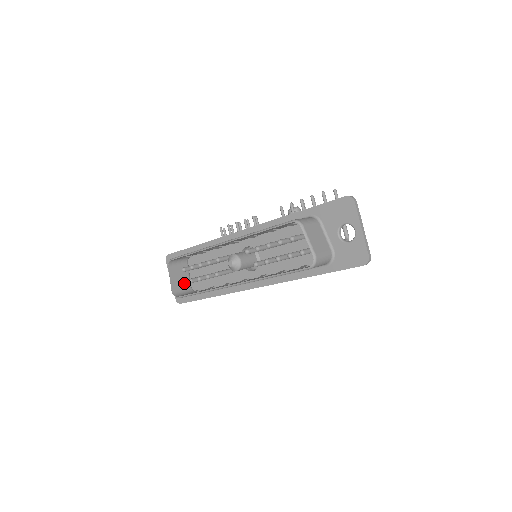
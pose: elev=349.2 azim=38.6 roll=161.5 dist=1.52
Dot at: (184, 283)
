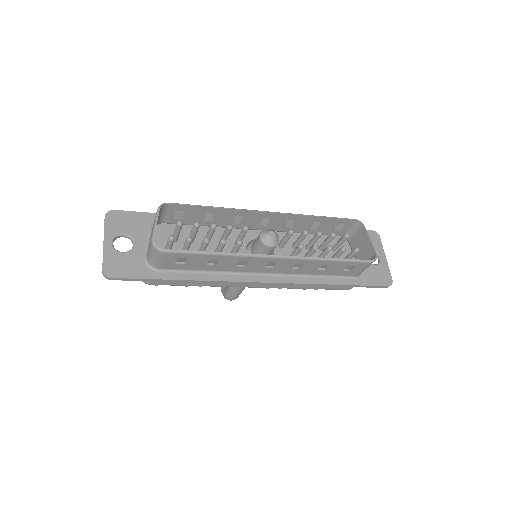
Dot at: (174, 239)
